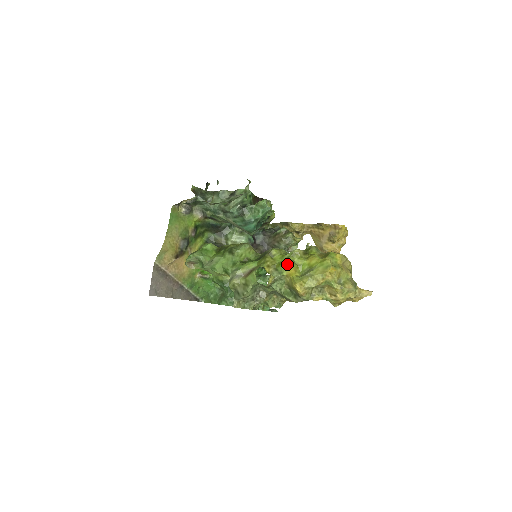
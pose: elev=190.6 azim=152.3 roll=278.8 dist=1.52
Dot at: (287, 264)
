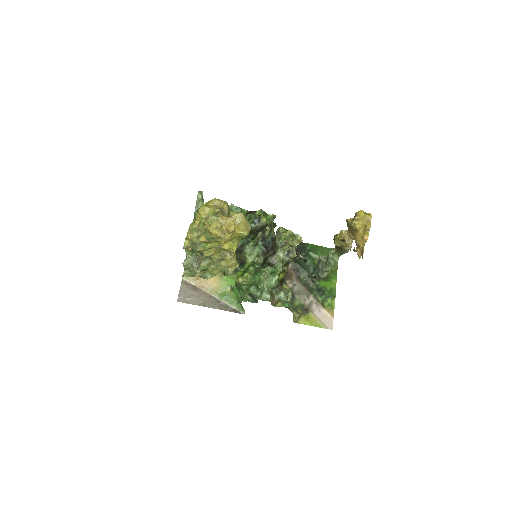
Dot at: occluded
